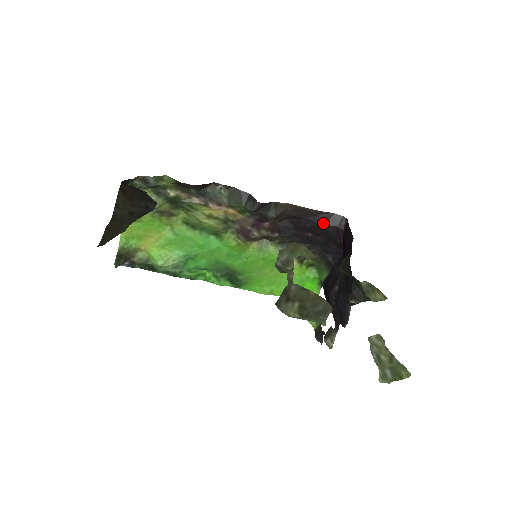
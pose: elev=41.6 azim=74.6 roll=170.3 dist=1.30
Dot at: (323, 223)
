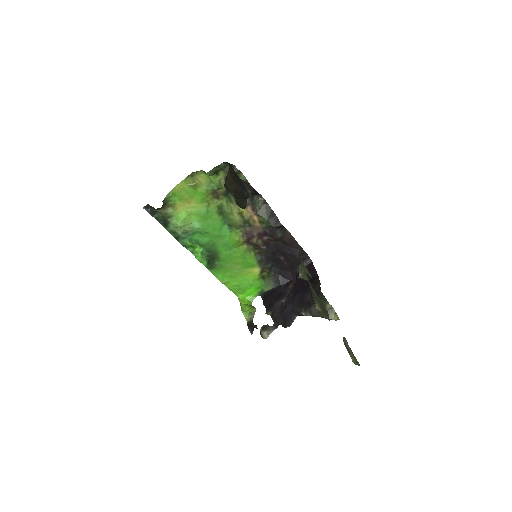
Dot at: (298, 256)
